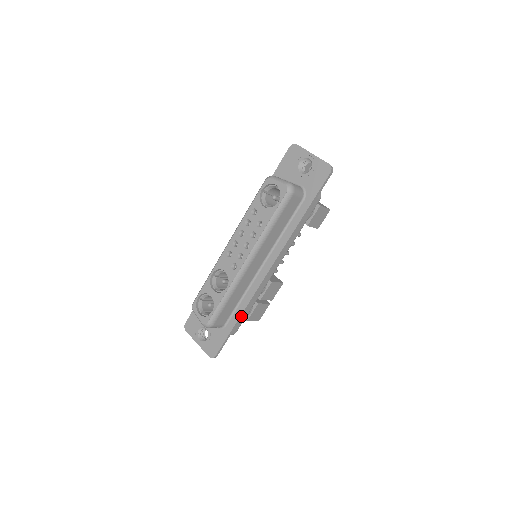
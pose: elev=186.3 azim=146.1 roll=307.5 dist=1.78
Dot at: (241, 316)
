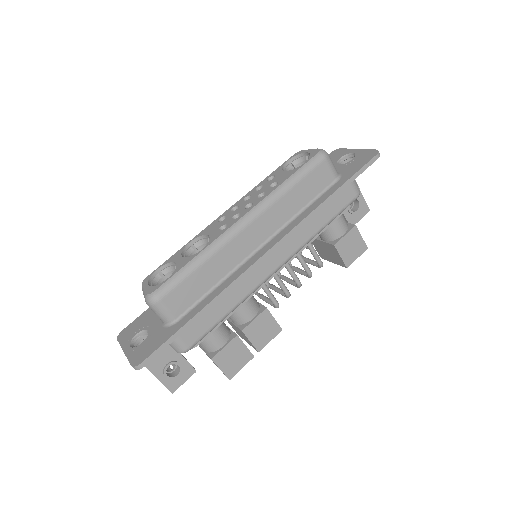
Dot at: (206, 308)
